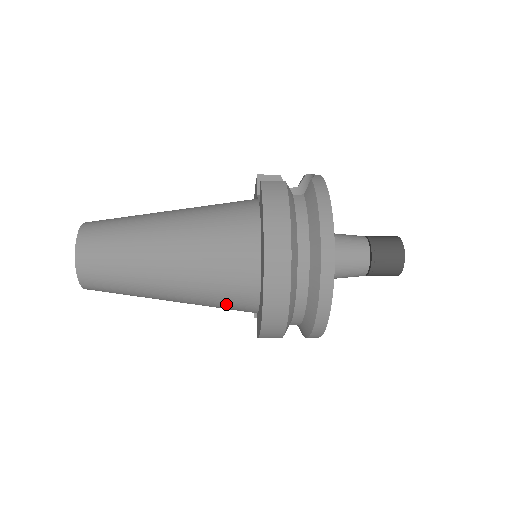
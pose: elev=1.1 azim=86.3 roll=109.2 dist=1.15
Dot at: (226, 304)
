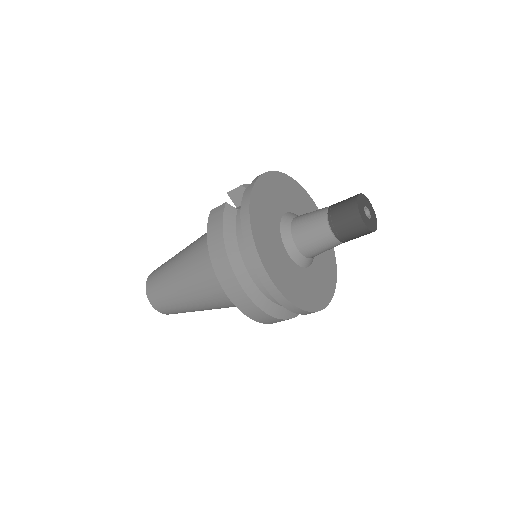
Dot at: occluded
